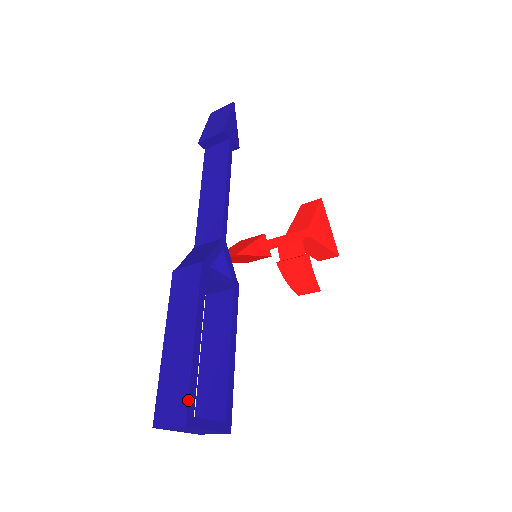
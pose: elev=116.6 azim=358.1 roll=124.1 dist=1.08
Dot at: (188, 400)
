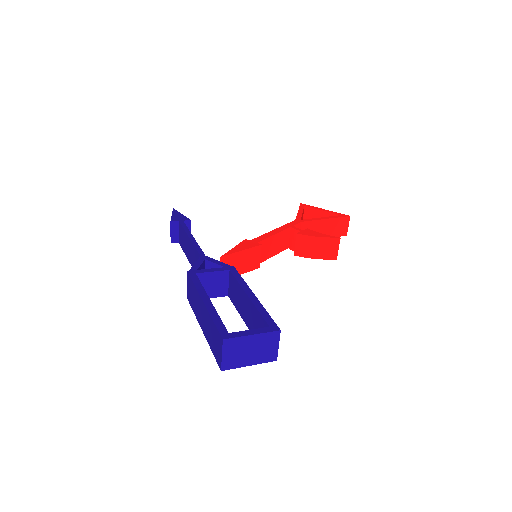
Dot at: (216, 328)
